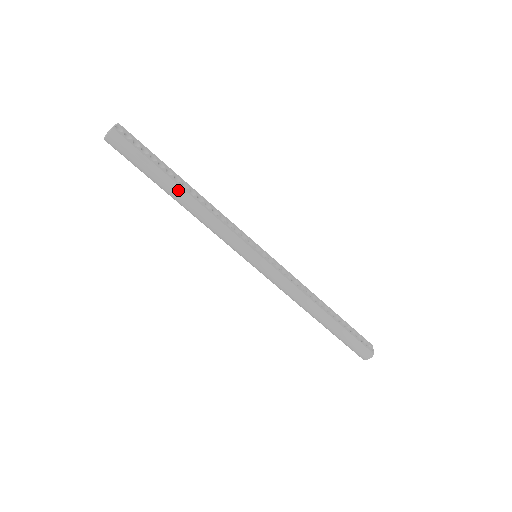
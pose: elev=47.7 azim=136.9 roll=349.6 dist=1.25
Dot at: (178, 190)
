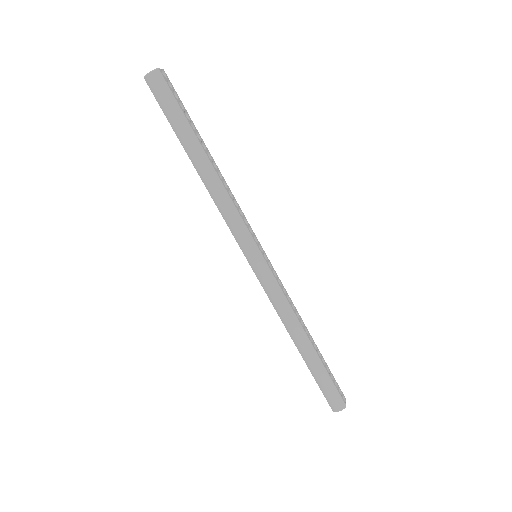
Dot at: (202, 155)
